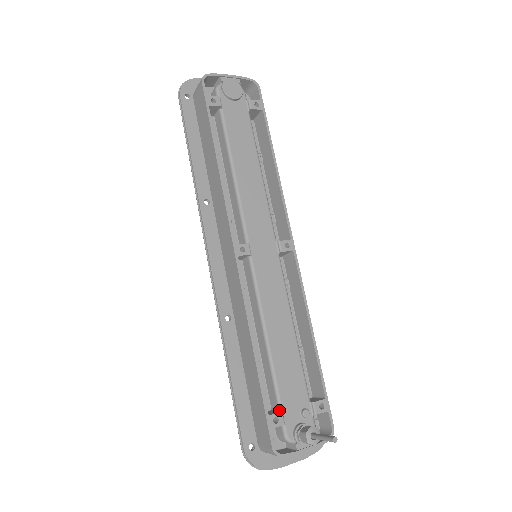
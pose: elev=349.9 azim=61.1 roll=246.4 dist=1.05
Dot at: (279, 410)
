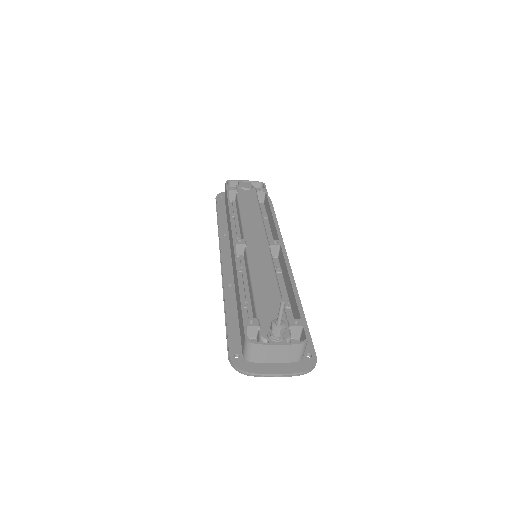
Dot at: (257, 321)
